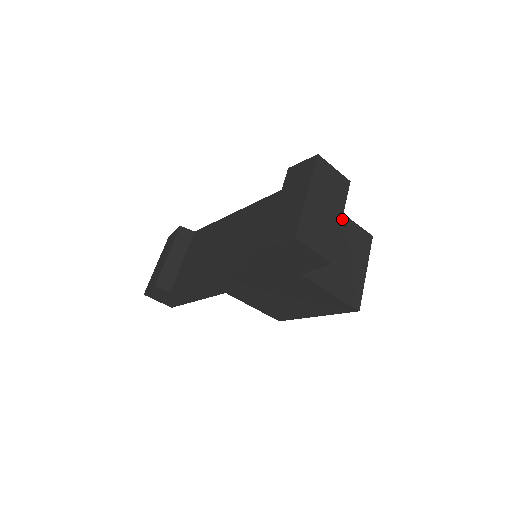
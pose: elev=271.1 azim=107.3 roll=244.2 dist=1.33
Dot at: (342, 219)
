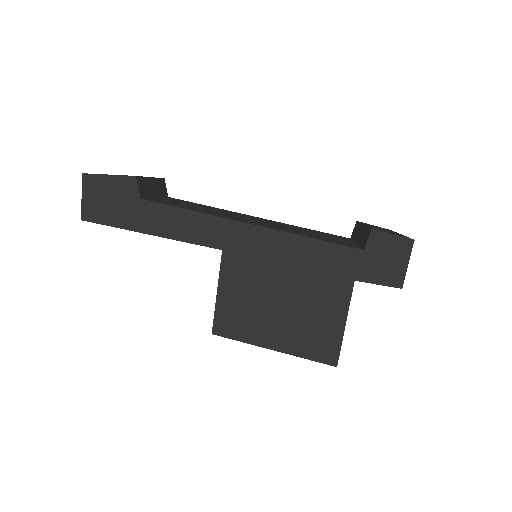
Dot at: occluded
